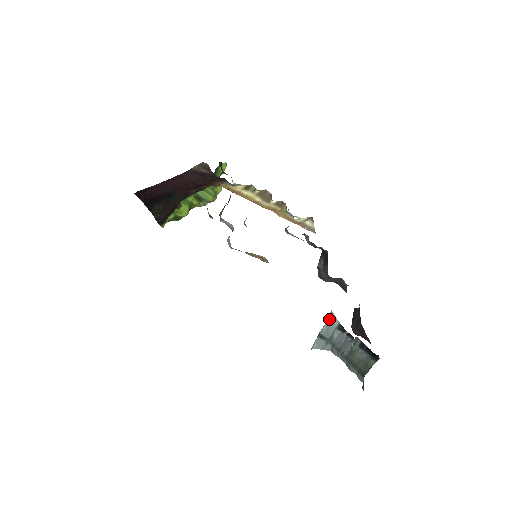
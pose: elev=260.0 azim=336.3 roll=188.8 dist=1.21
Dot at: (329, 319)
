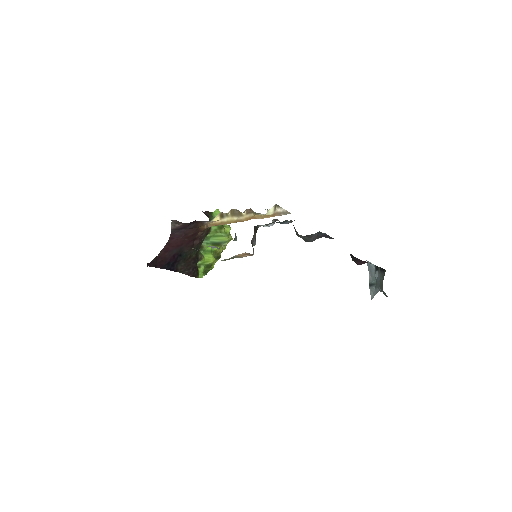
Dot at: (368, 268)
